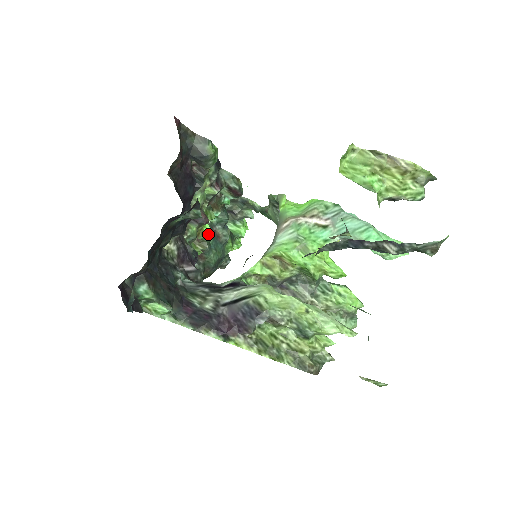
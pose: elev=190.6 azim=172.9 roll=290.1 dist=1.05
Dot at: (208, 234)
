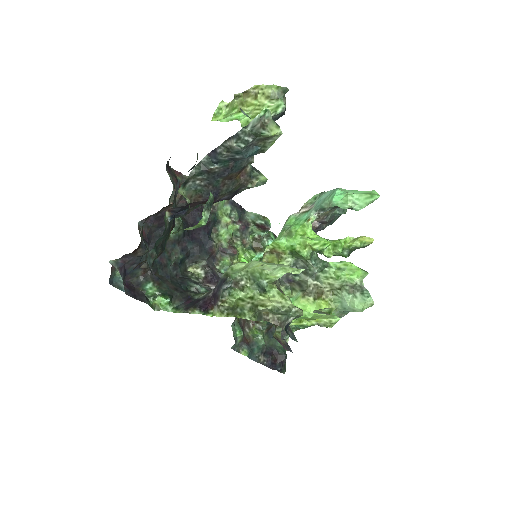
Dot at: occluded
